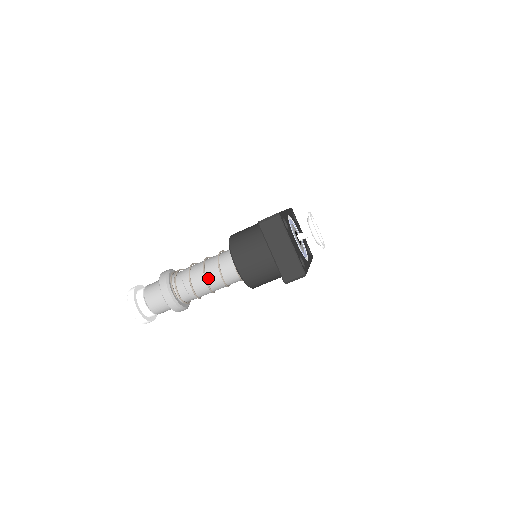
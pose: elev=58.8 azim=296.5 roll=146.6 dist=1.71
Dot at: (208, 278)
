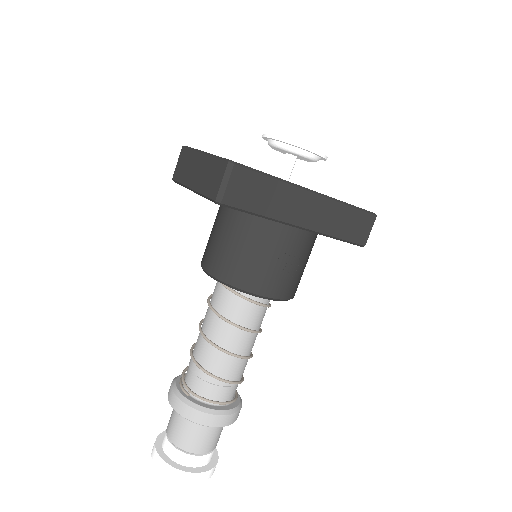
Dot at: (205, 331)
